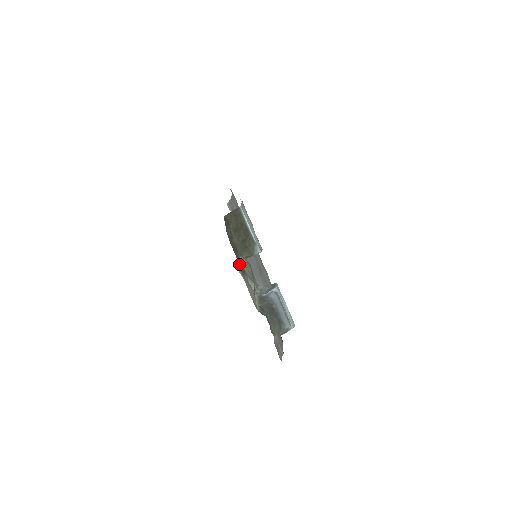
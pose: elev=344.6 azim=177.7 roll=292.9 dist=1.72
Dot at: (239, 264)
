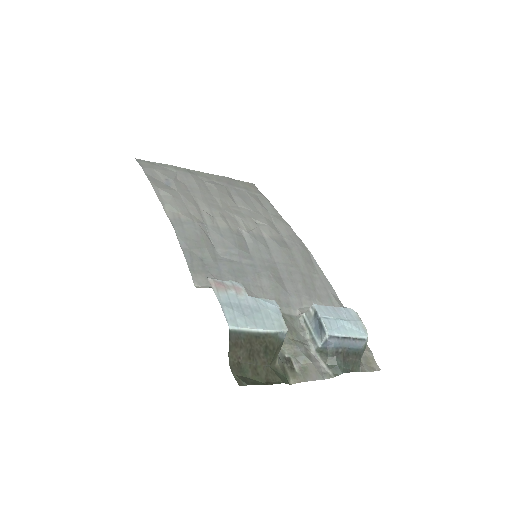
Dot at: (283, 373)
